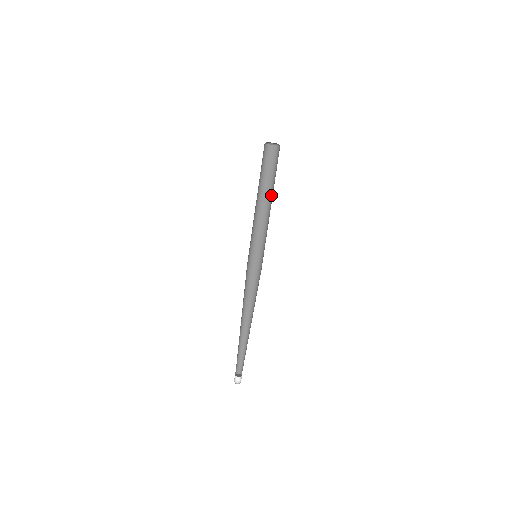
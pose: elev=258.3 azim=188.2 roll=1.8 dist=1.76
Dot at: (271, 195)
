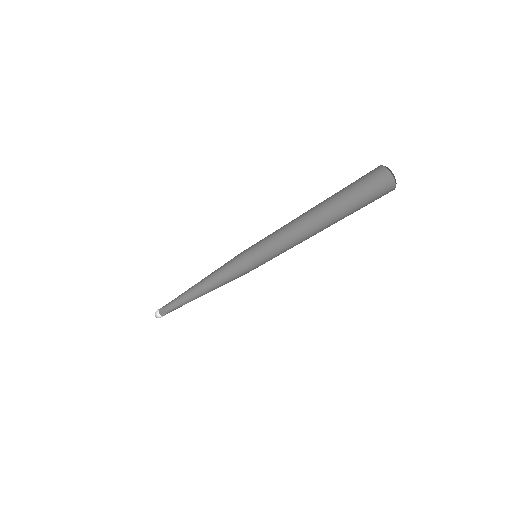
Dot at: (329, 224)
